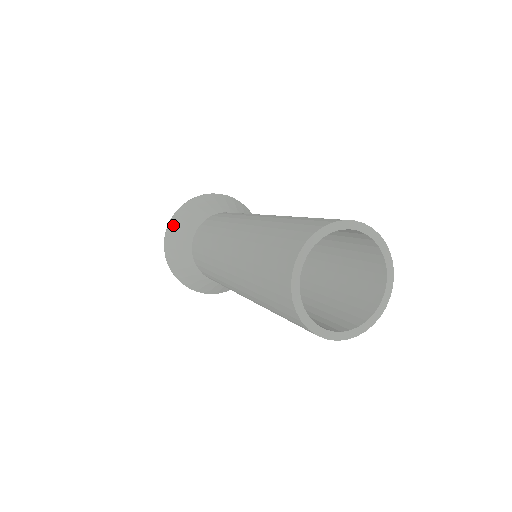
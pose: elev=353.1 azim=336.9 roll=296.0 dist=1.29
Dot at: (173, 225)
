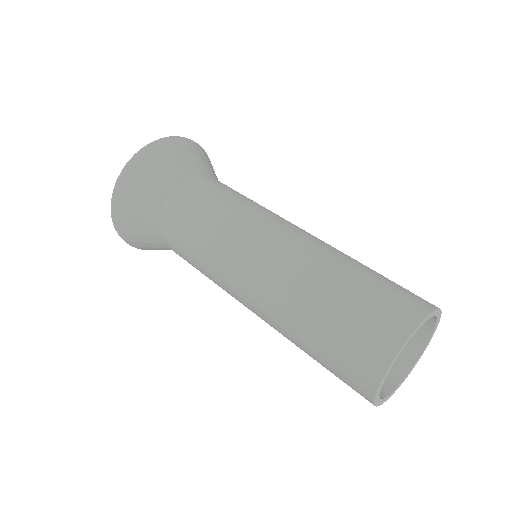
Dot at: (130, 241)
